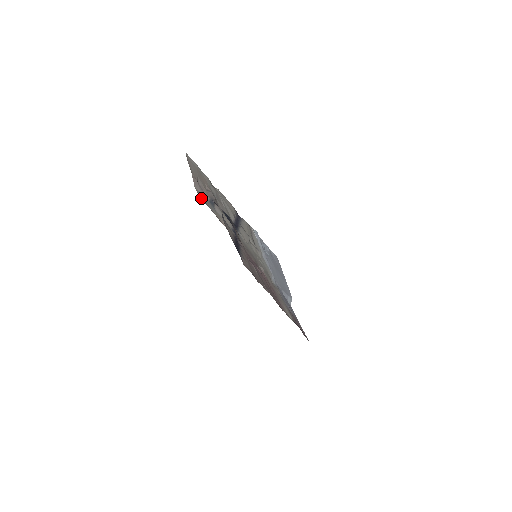
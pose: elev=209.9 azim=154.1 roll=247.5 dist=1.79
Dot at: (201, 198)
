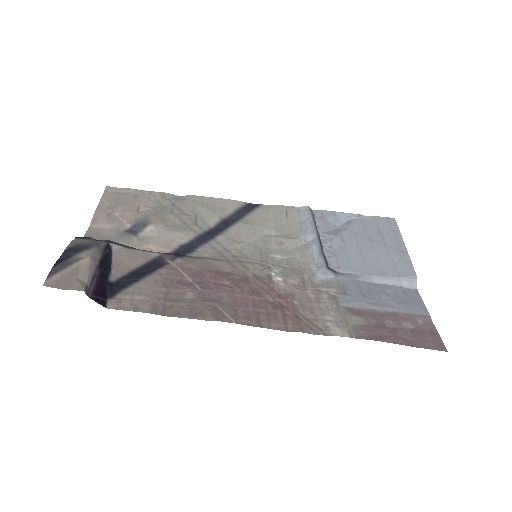
Dot at: occluded
